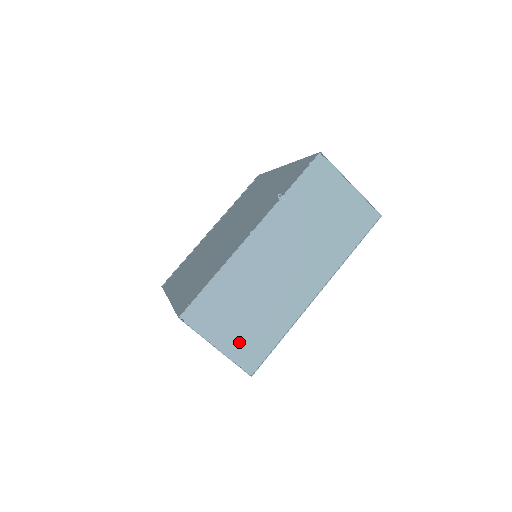
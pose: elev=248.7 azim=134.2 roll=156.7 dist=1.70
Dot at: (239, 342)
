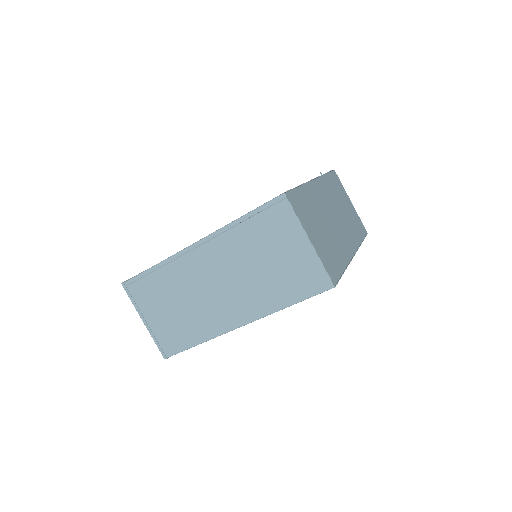
Dot at: (322, 249)
